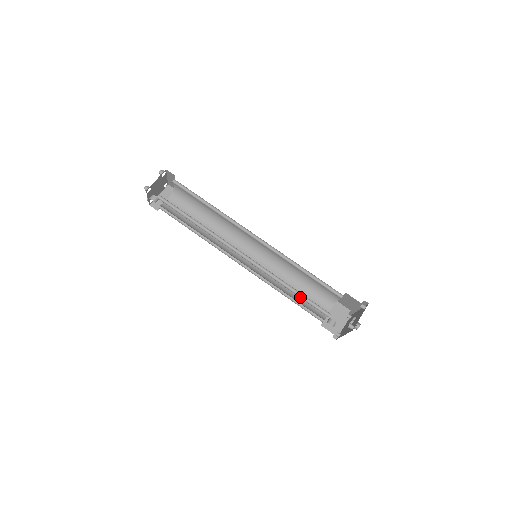
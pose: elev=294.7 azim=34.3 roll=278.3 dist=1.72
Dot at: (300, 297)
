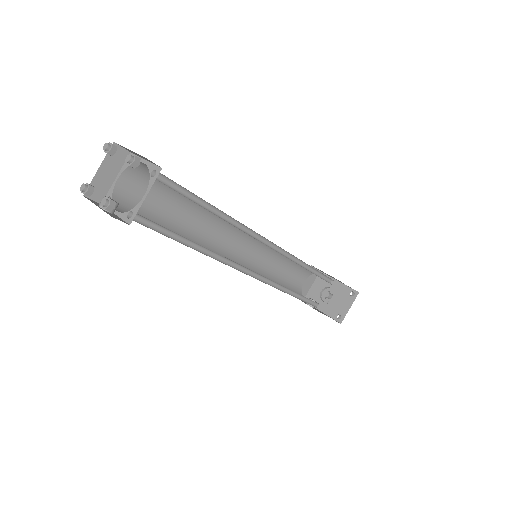
Dot at: (298, 298)
